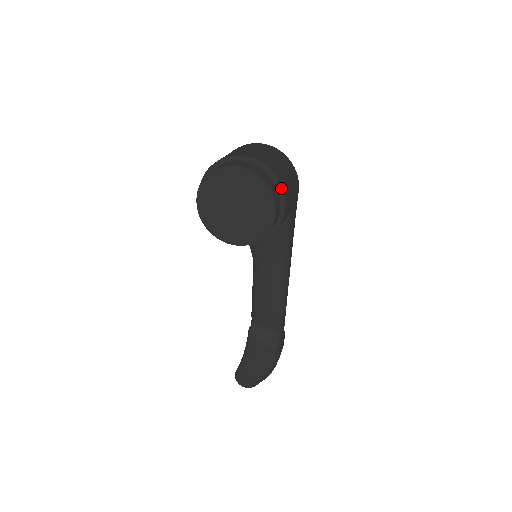
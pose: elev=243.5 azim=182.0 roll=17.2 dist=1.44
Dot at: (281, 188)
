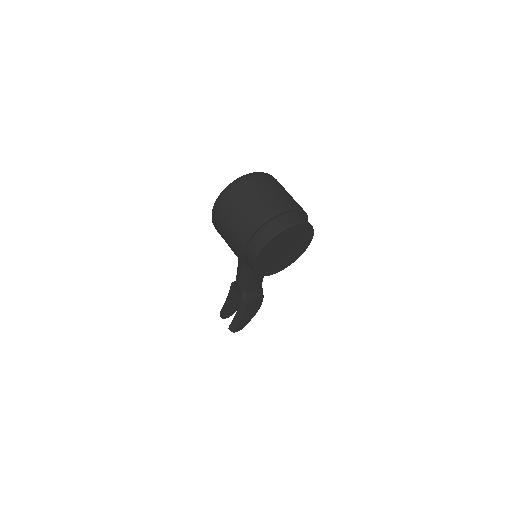
Dot at: (307, 216)
